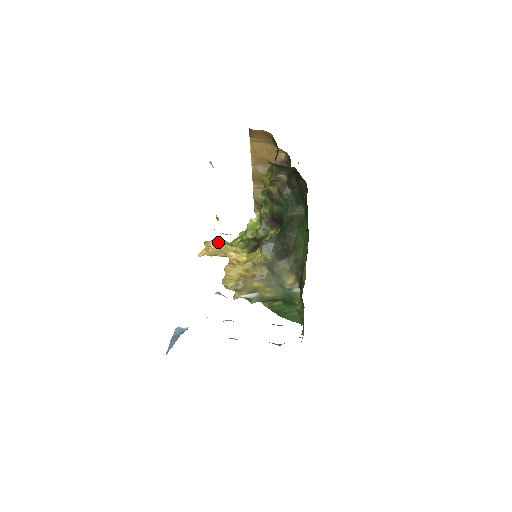
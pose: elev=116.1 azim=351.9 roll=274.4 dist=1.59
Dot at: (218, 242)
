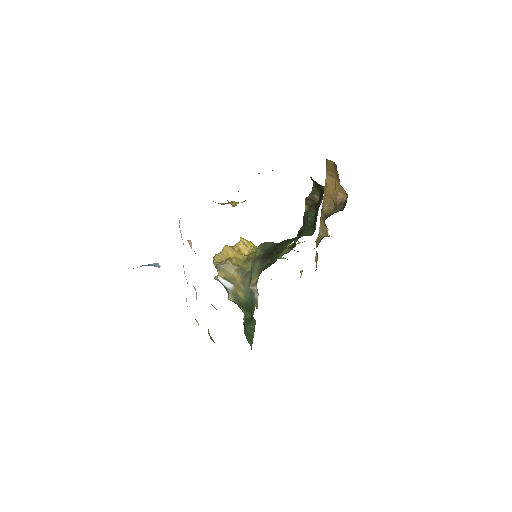
Dot at: (252, 244)
